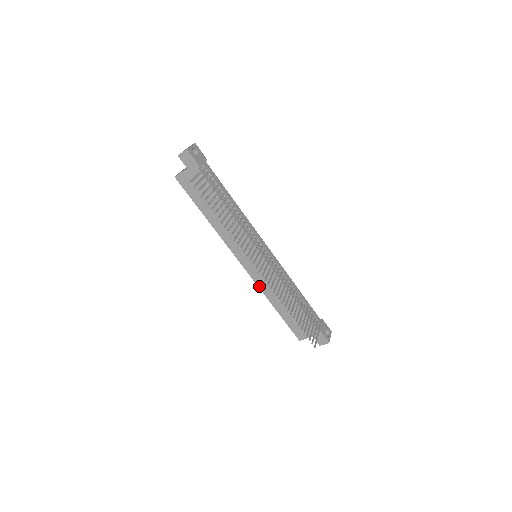
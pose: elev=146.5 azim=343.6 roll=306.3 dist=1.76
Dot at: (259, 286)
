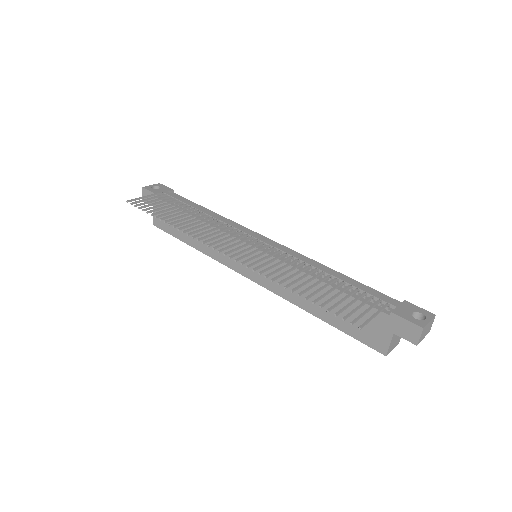
Dot at: (280, 295)
